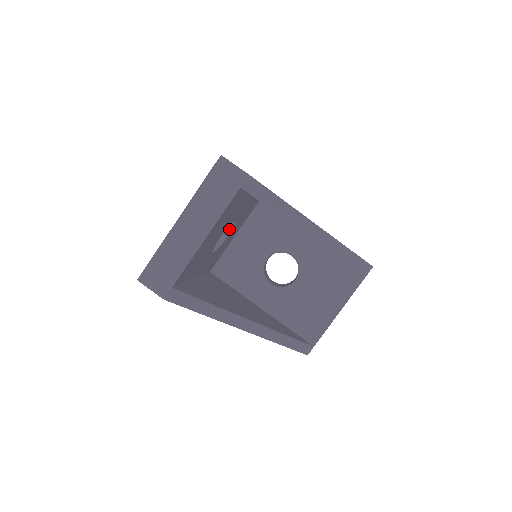
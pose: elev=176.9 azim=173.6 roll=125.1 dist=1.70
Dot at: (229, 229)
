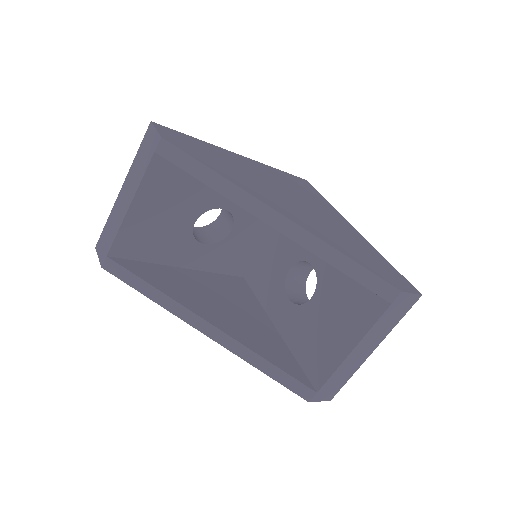
Dot at: (232, 222)
